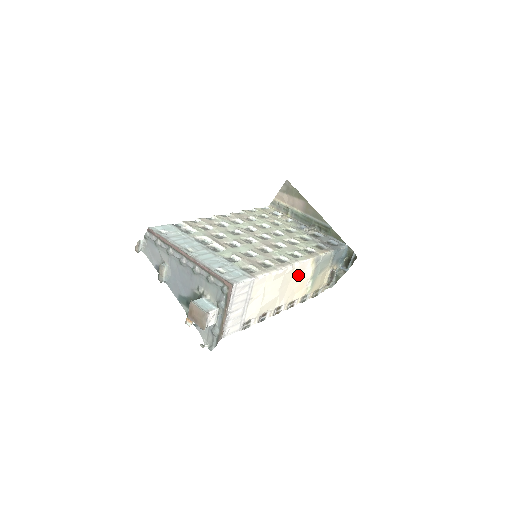
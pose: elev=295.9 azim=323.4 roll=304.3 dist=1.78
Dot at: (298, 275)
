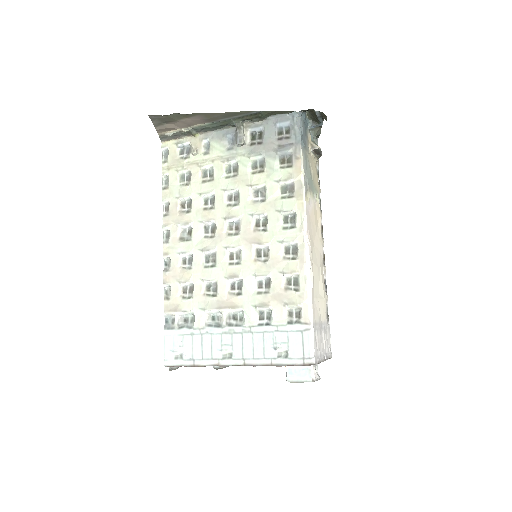
Dot at: (310, 226)
